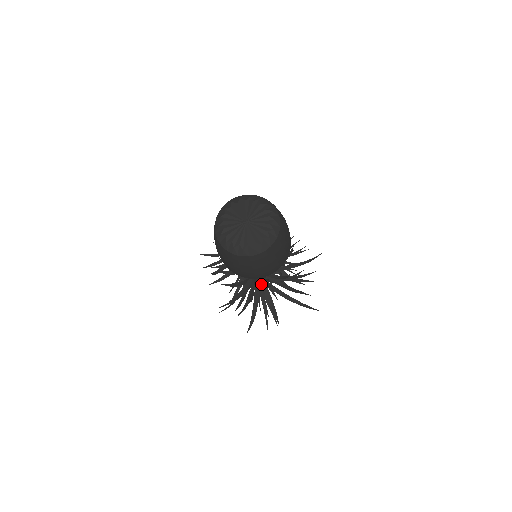
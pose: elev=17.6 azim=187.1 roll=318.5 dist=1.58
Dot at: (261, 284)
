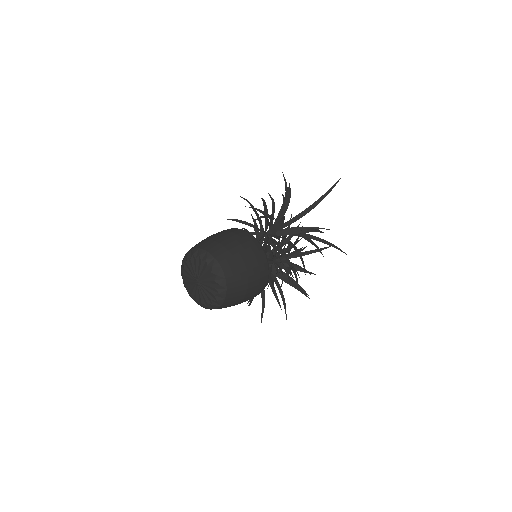
Dot at: occluded
